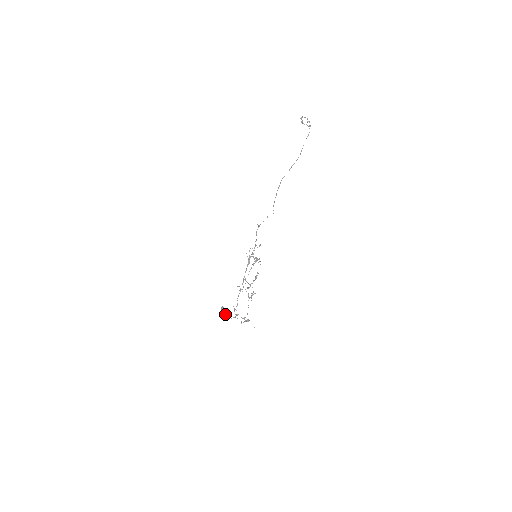
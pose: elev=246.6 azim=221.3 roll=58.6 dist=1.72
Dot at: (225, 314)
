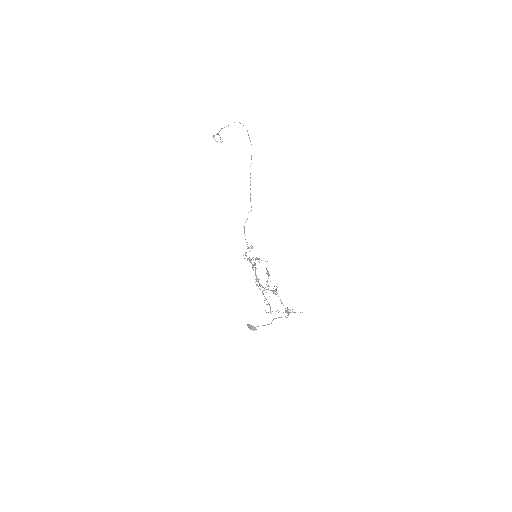
Dot at: (256, 329)
